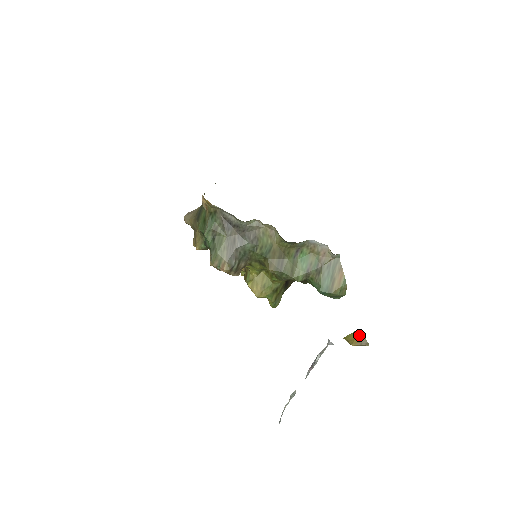
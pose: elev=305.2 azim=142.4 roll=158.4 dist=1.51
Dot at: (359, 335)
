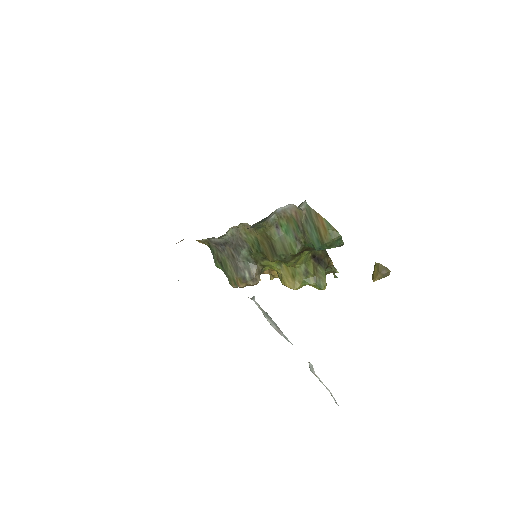
Dot at: (376, 266)
